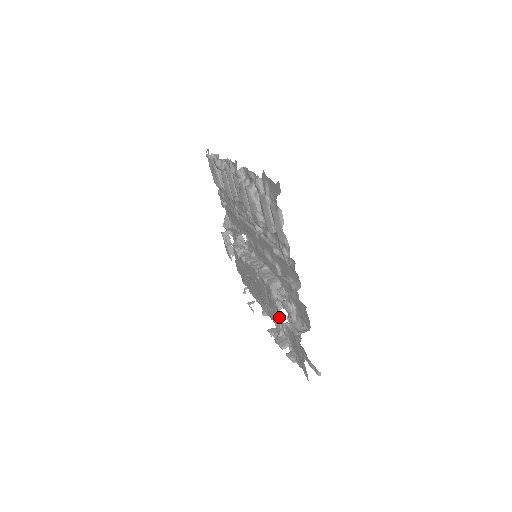
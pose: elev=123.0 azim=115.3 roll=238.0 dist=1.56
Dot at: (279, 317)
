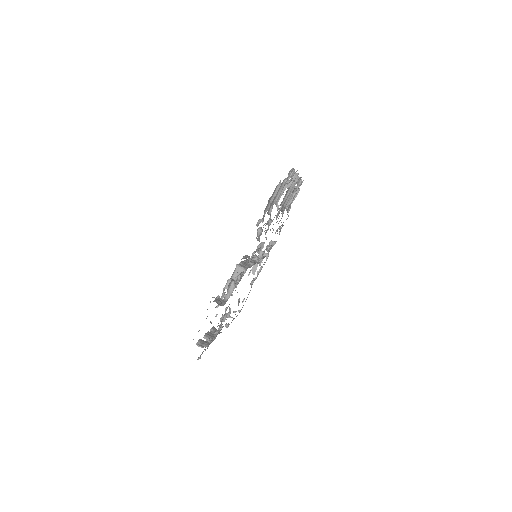
Dot at: (222, 298)
